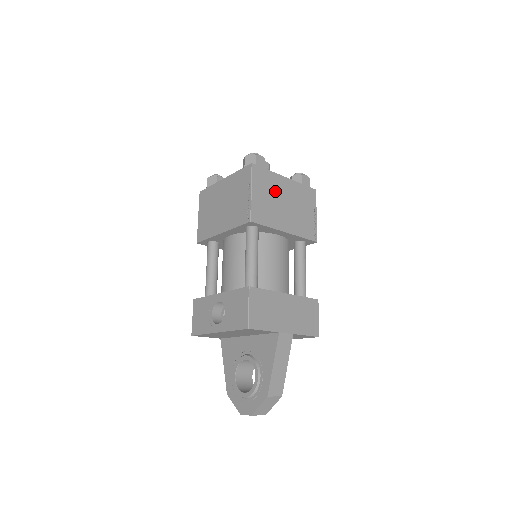
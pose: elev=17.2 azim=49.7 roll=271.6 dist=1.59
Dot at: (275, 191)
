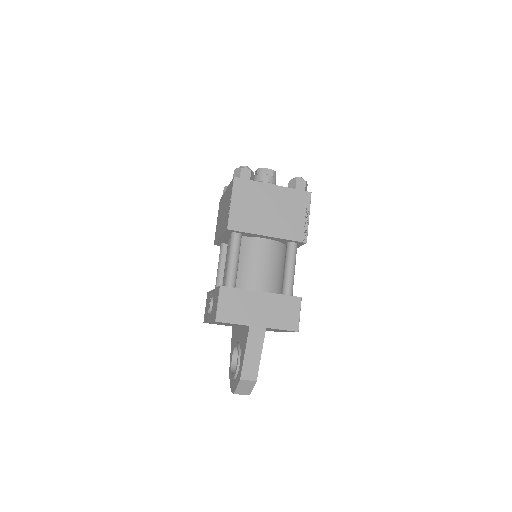
Dot at: (259, 199)
